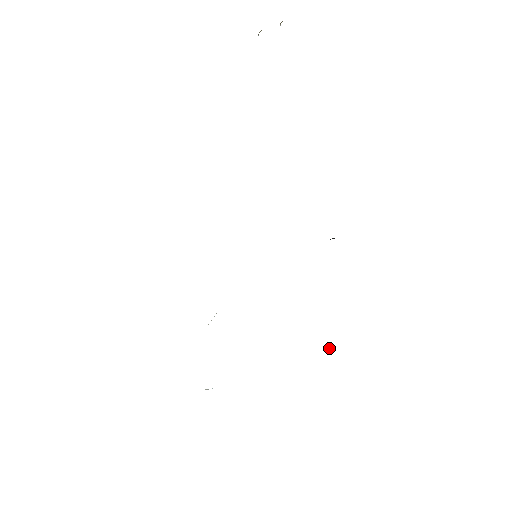
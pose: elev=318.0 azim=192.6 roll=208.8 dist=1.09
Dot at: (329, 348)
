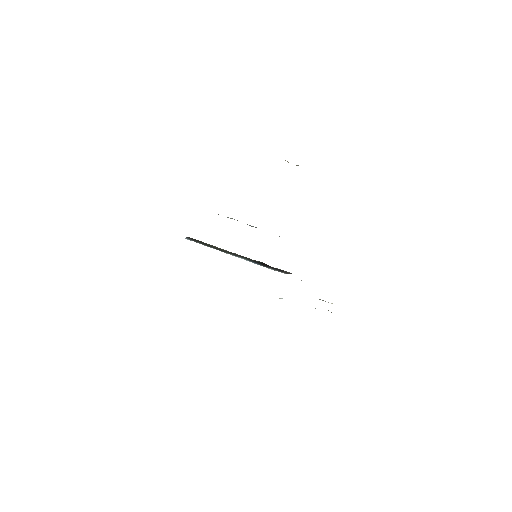
Dot at: occluded
